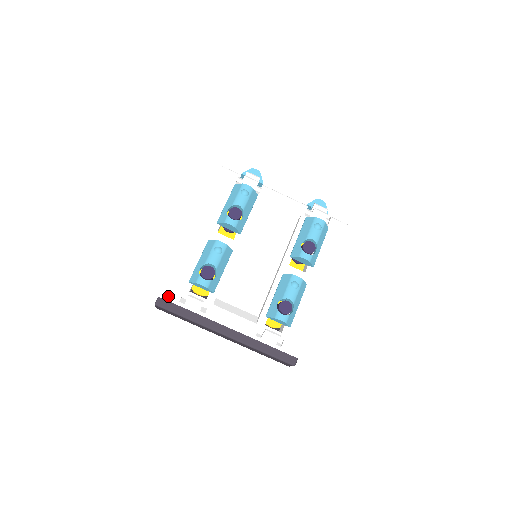
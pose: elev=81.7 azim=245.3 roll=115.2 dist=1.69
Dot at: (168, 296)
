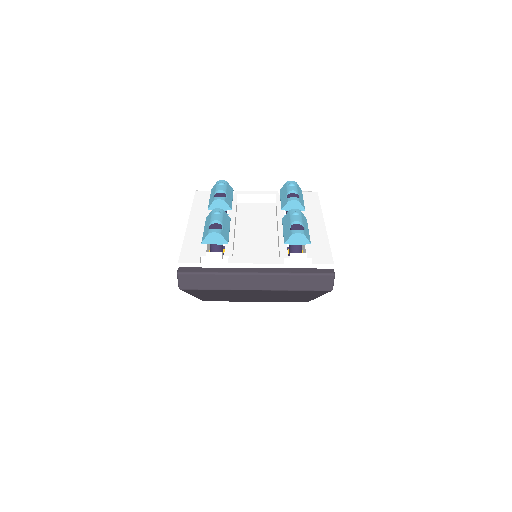
Dot at: (187, 262)
